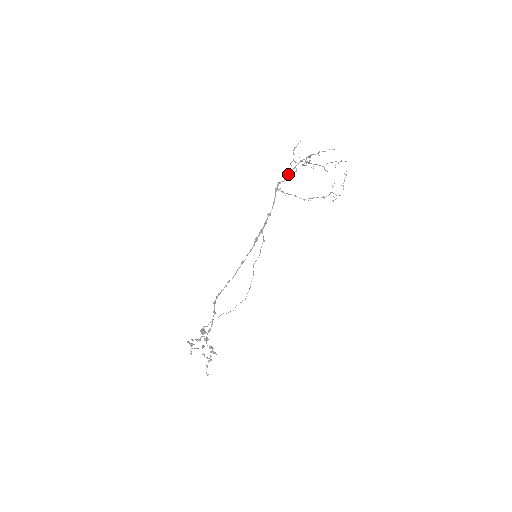
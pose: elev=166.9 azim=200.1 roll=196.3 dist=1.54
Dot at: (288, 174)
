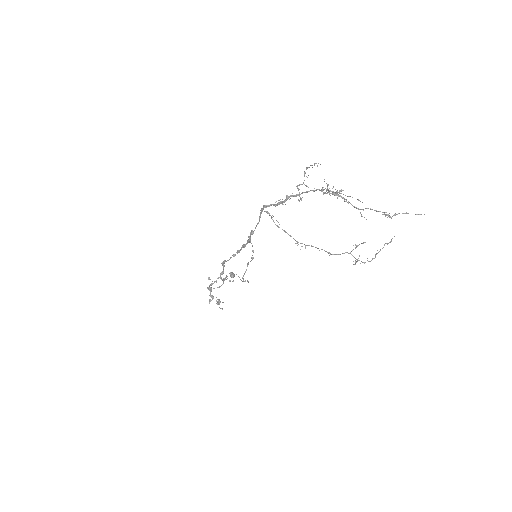
Dot at: (284, 200)
